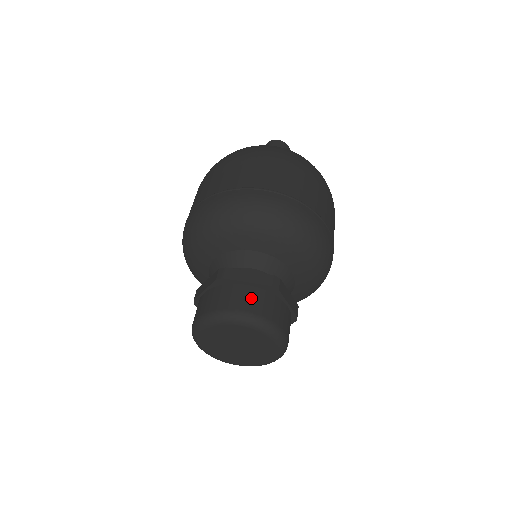
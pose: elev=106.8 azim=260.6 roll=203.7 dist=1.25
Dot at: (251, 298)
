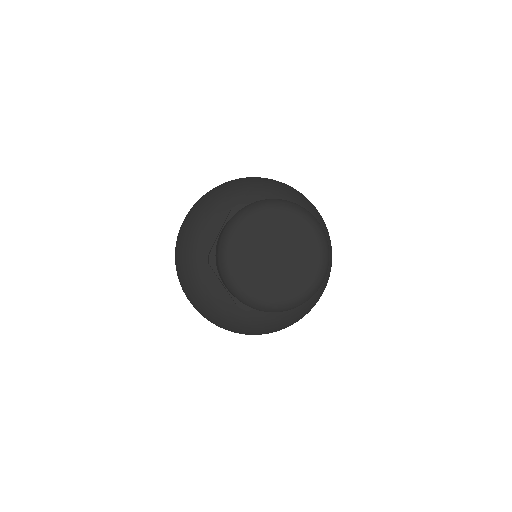
Dot at: occluded
